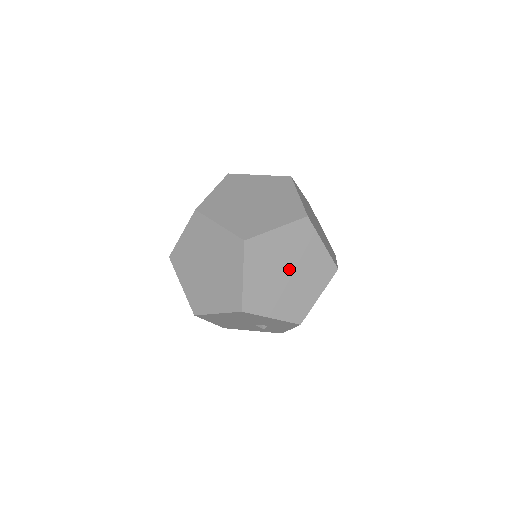
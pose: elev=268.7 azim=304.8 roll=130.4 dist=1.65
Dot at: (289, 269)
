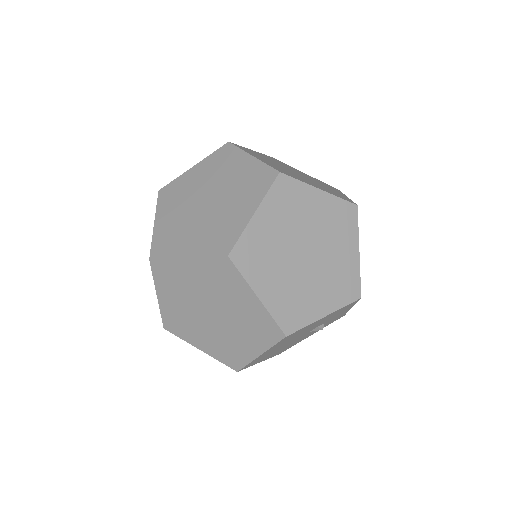
Dot at: (303, 248)
